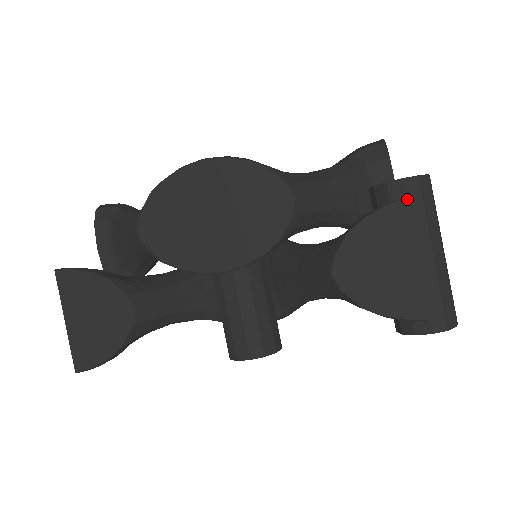
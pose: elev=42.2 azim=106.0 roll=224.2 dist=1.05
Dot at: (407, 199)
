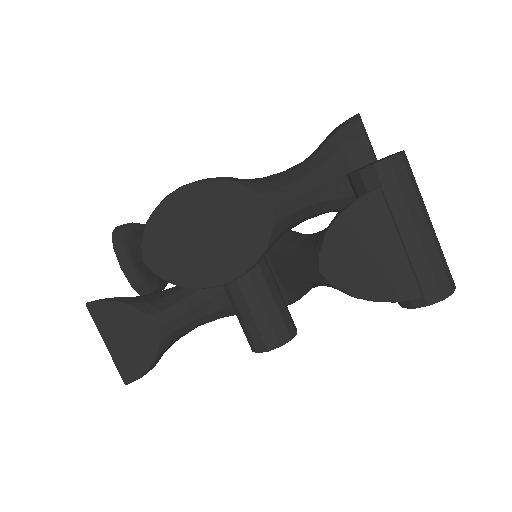
Dot at: (376, 190)
